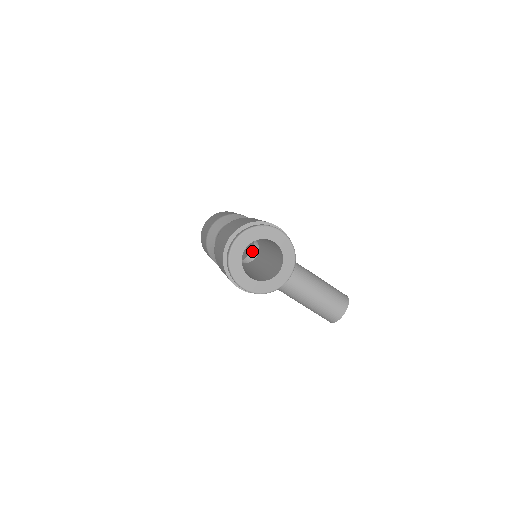
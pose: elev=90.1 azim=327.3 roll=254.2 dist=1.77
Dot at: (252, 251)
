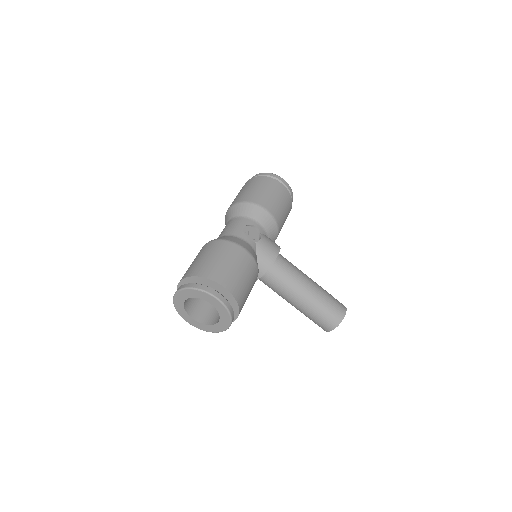
Dot at: occluded
